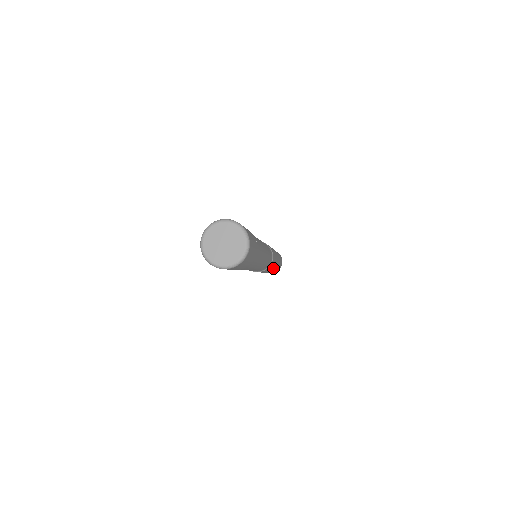
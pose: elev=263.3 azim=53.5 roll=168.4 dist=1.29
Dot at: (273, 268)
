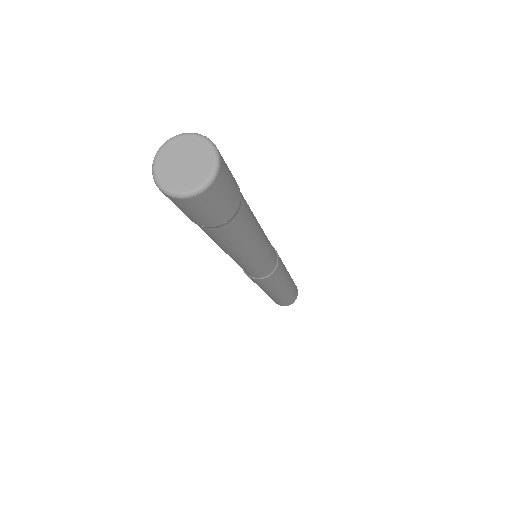
Dot at: (280, 288)
